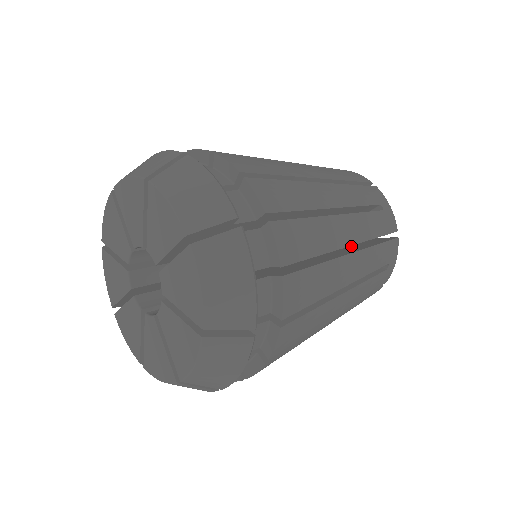
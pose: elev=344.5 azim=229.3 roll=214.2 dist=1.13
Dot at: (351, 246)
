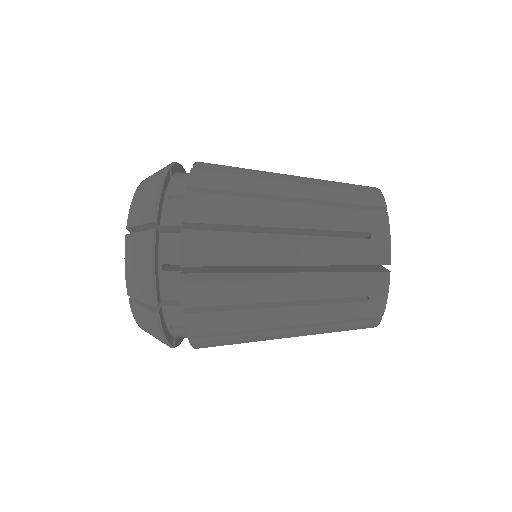
Dot at: occluded
